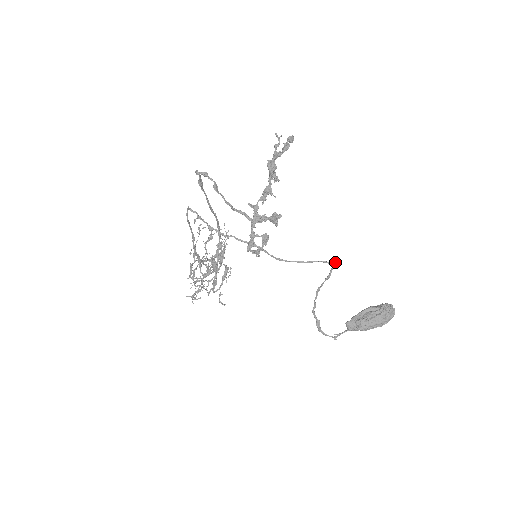
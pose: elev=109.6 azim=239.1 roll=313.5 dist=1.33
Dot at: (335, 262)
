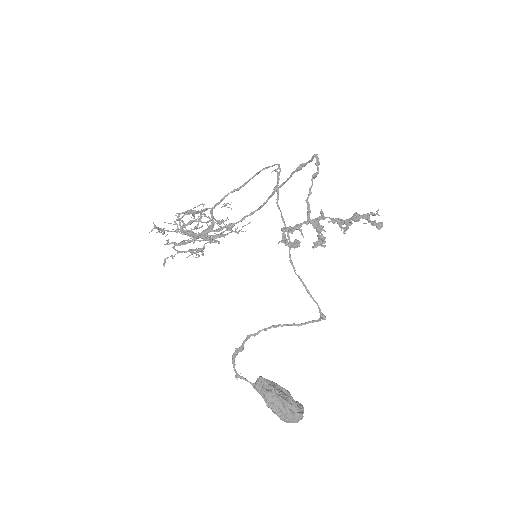
Dot at: (325, 316)
